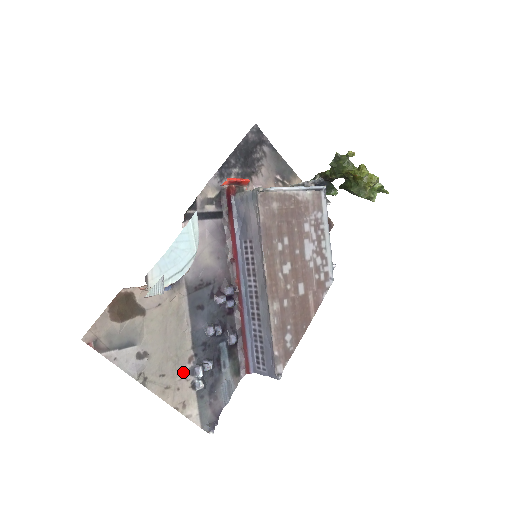
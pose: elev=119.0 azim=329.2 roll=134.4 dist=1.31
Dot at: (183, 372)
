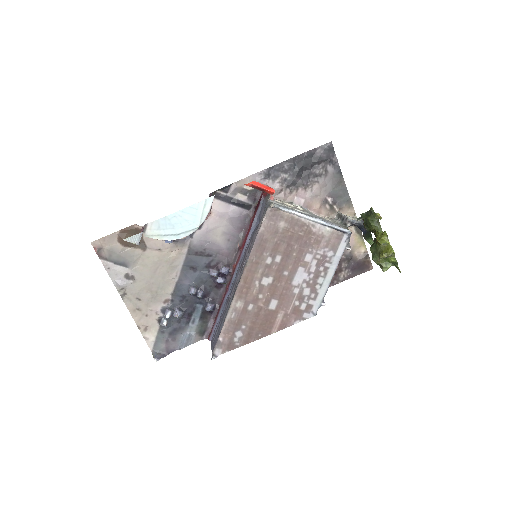
Dot at: (156, 306)
